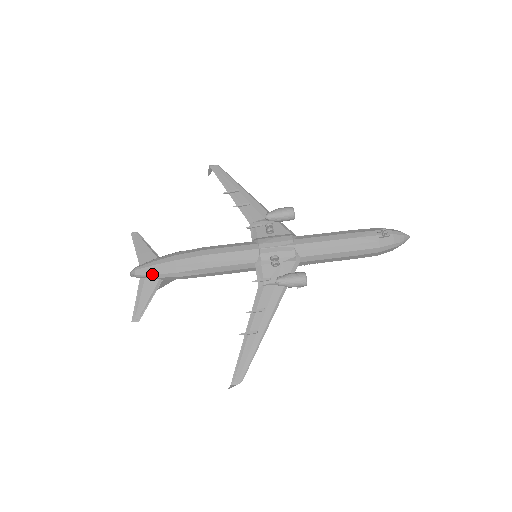
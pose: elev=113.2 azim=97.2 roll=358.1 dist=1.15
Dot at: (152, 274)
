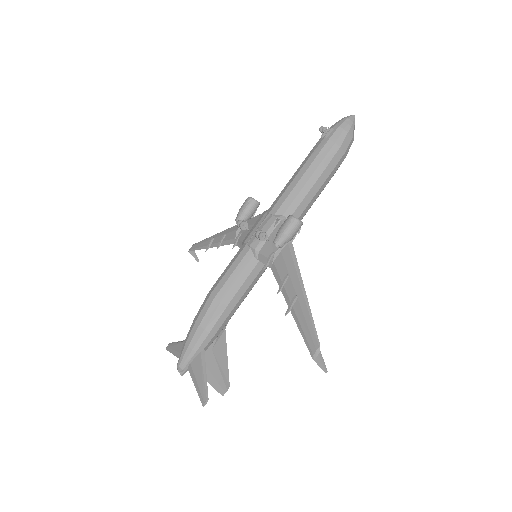
Dot at: (190, 353)
